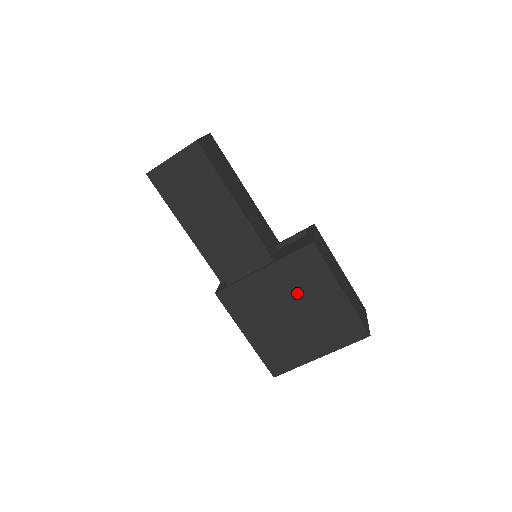
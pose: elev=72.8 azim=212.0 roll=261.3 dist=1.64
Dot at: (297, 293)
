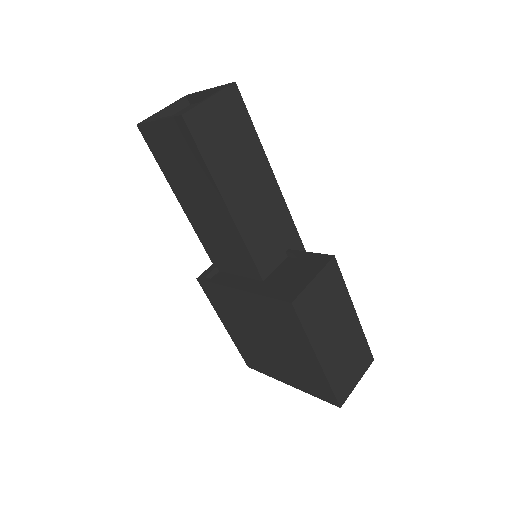
Dot at: (271, 330)
